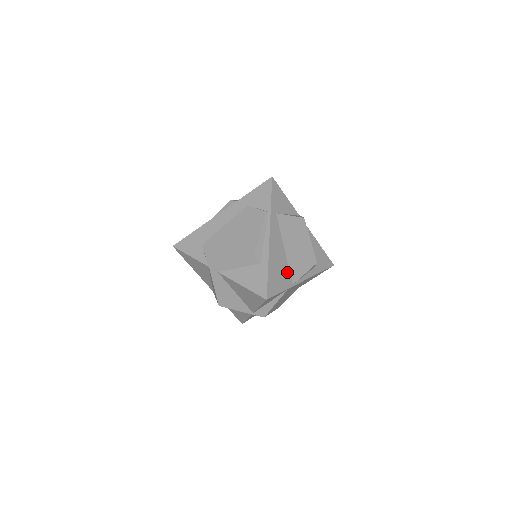
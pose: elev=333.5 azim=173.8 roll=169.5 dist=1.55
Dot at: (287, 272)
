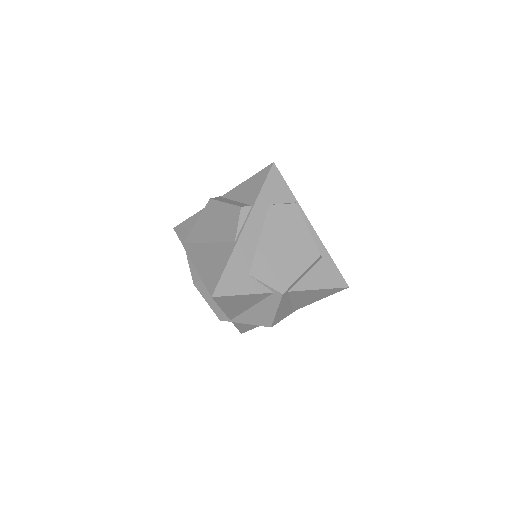
Dot at: occluded
